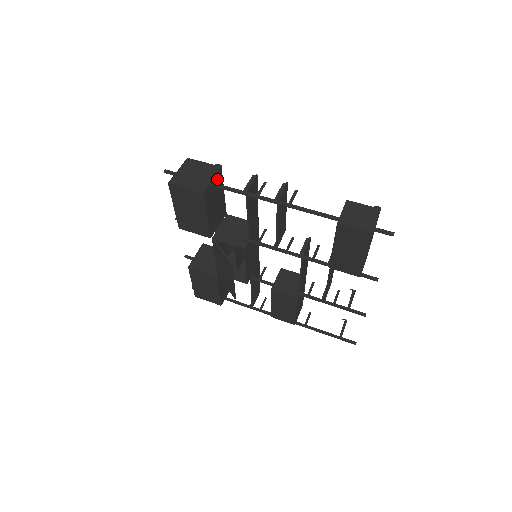
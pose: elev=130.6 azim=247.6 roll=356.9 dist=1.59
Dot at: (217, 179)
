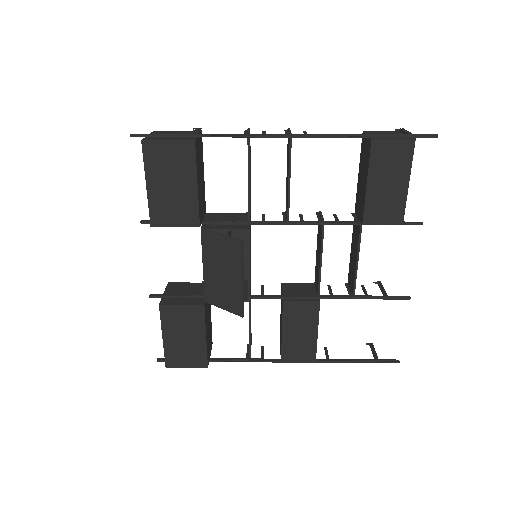
Dot at: (200, 143)
